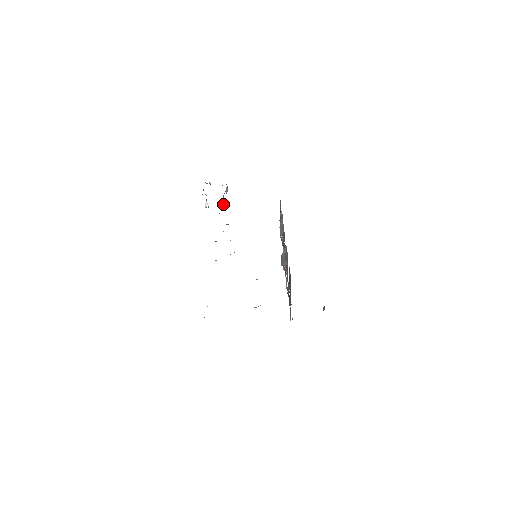
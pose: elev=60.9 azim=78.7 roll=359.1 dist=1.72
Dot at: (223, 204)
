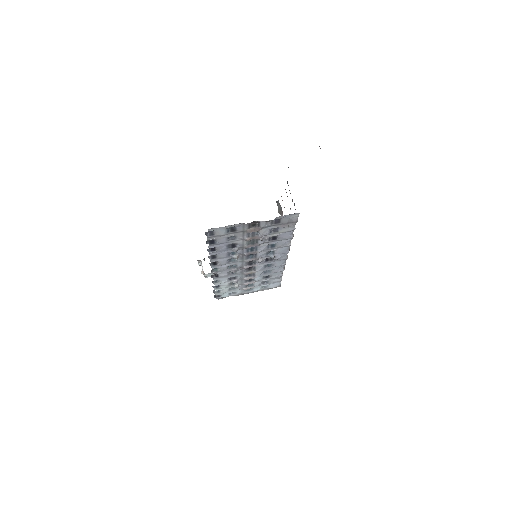
Dot at: occluded
